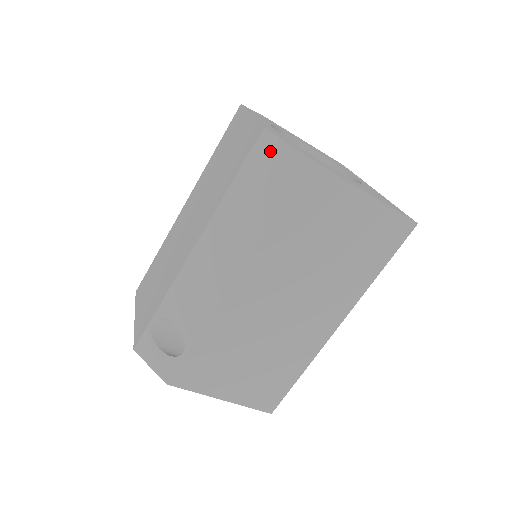
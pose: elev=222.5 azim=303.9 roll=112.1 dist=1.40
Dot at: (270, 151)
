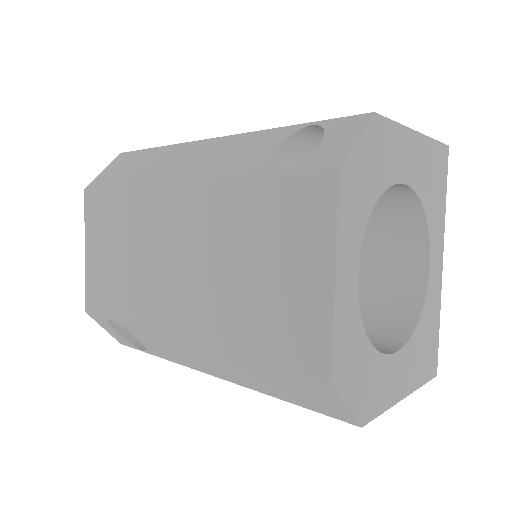
Dot at: (321, 392)
